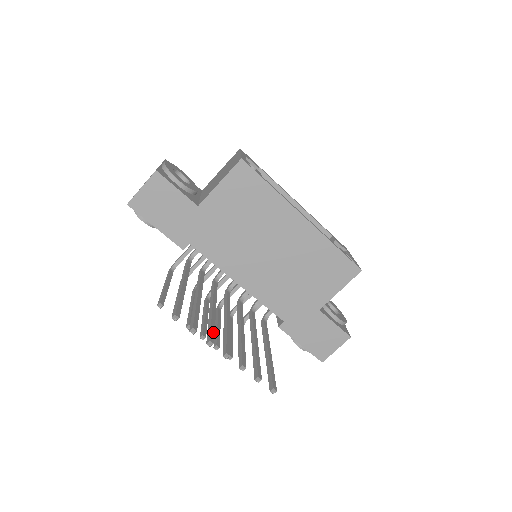
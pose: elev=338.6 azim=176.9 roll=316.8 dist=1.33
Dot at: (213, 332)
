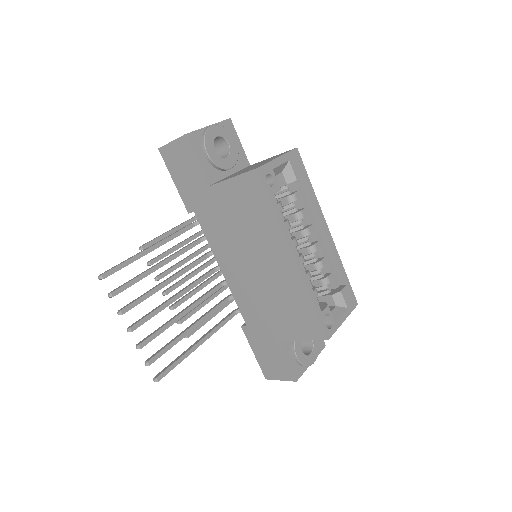
Dot at: (136, 304)
